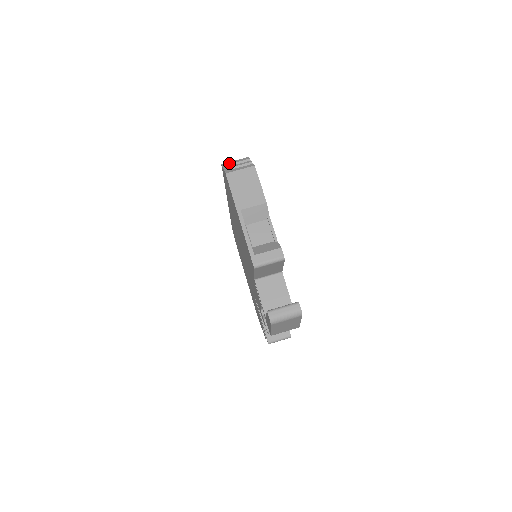
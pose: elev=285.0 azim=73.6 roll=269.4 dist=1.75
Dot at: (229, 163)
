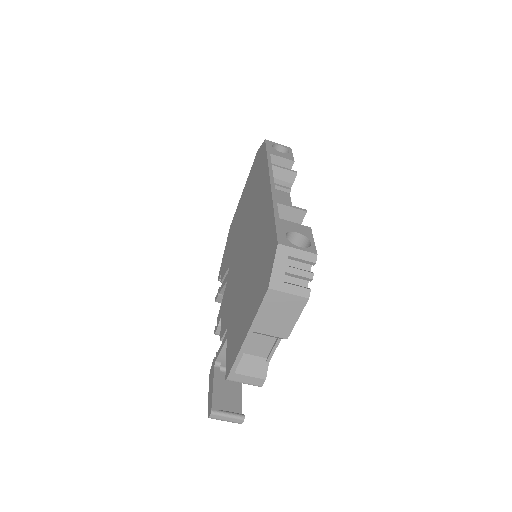
Dot at: (287, 252)
